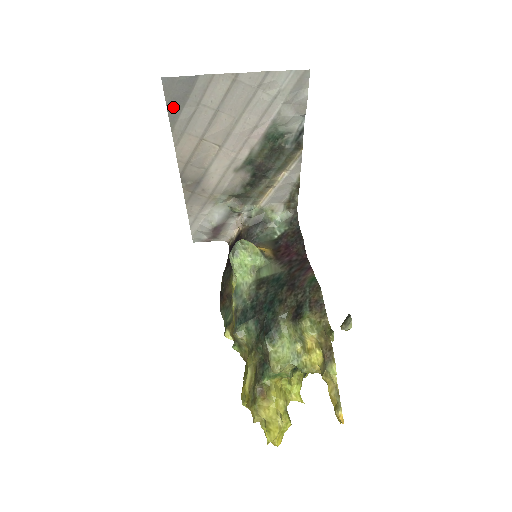
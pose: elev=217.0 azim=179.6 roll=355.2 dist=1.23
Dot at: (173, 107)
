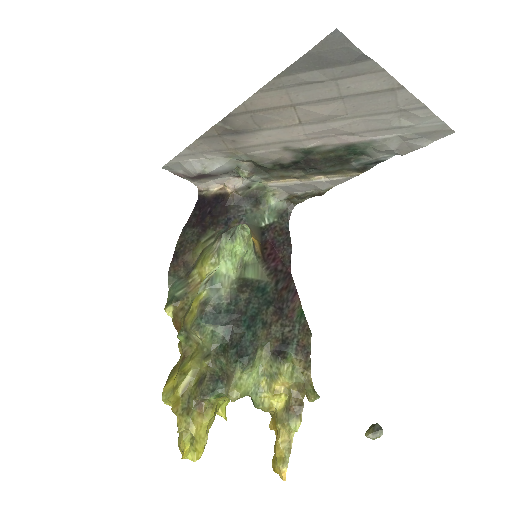
Dot at: (307, 61)
